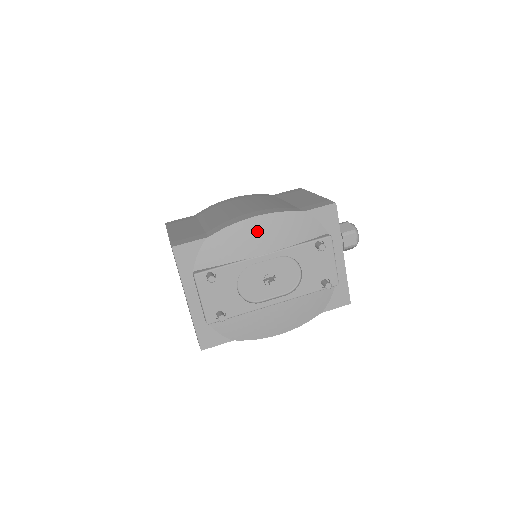
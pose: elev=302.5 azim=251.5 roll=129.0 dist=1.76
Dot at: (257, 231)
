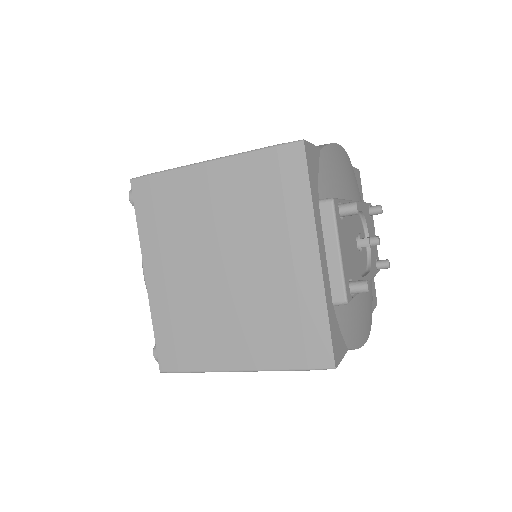
Dot at: (346, 165)
